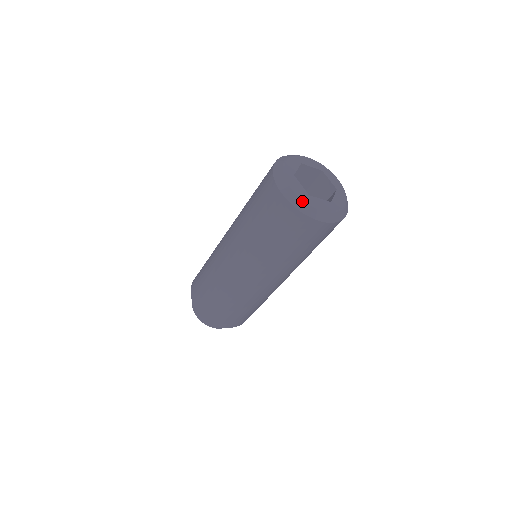
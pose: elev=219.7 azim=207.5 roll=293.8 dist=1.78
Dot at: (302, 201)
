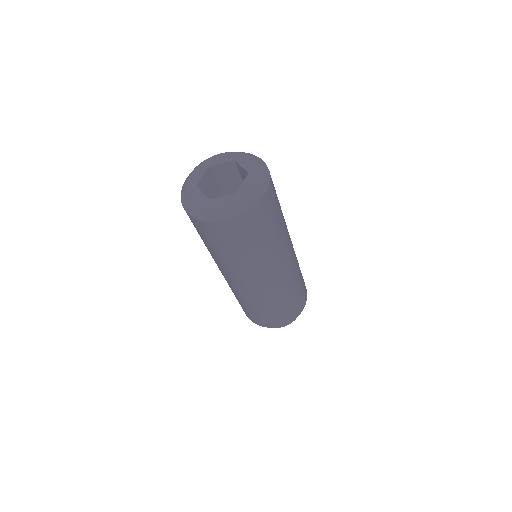
Dot at: (241, 204)
